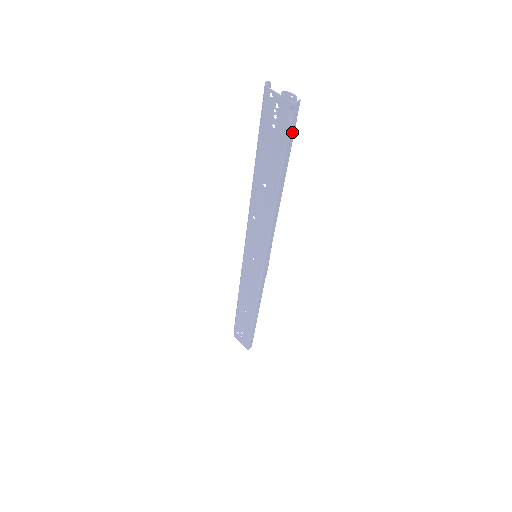
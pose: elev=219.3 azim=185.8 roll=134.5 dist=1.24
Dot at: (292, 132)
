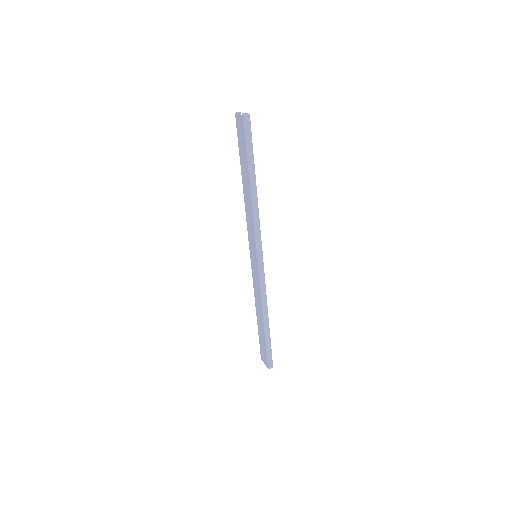
Dot at: (250, 138)
